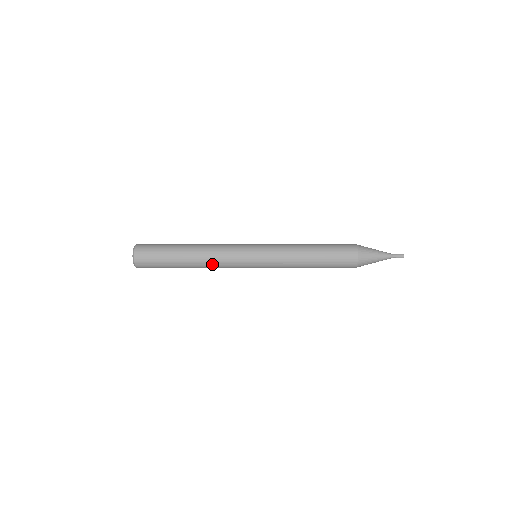
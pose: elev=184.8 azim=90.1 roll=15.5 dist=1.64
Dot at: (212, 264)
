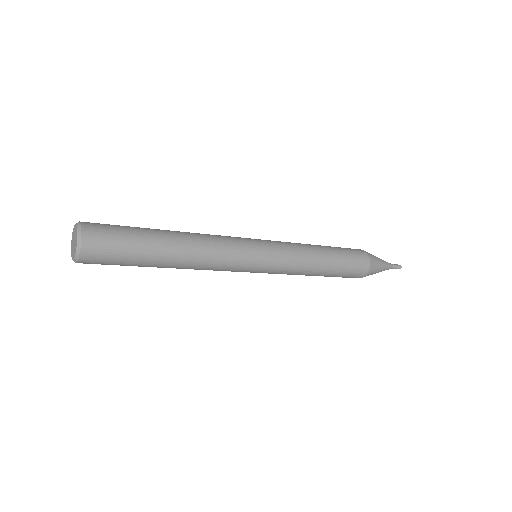
Dot at: (202, 268)
